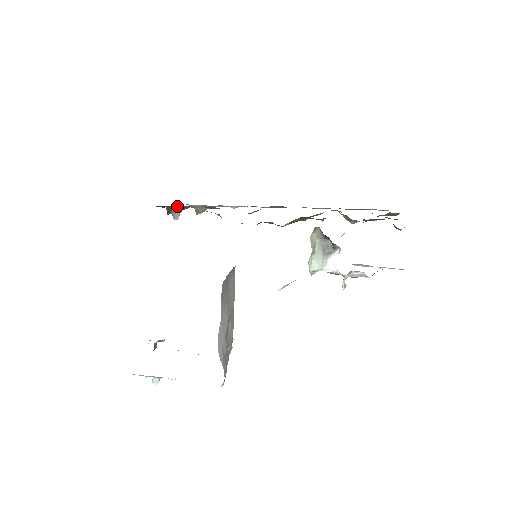
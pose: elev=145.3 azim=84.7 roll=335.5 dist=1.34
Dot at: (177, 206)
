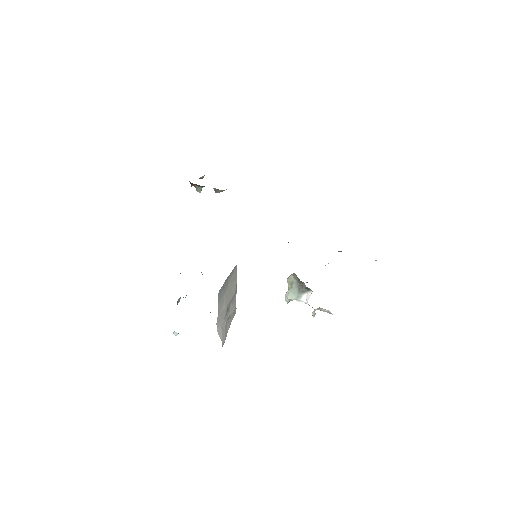
Dot at: occluded
